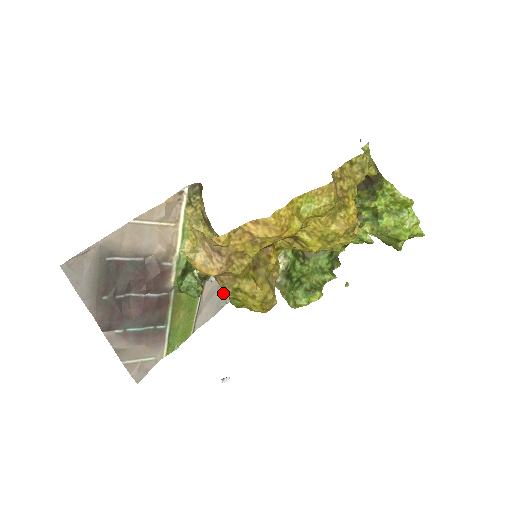
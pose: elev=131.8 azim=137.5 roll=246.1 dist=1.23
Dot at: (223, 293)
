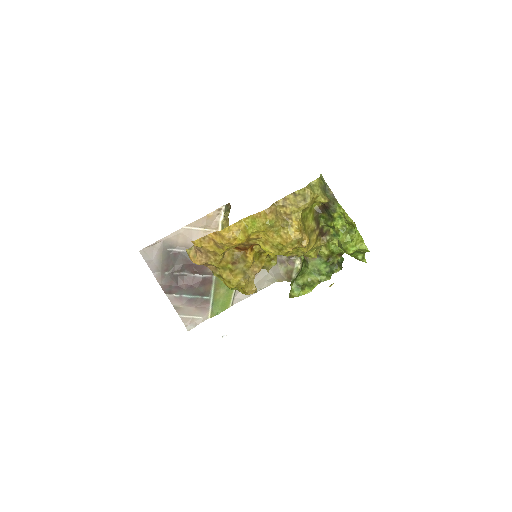
Dot at: (257, 281)
